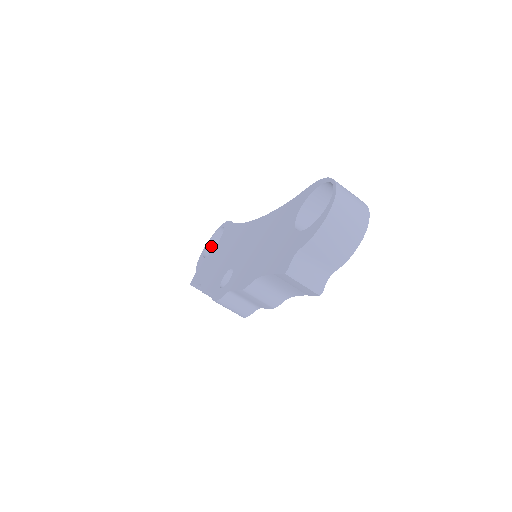
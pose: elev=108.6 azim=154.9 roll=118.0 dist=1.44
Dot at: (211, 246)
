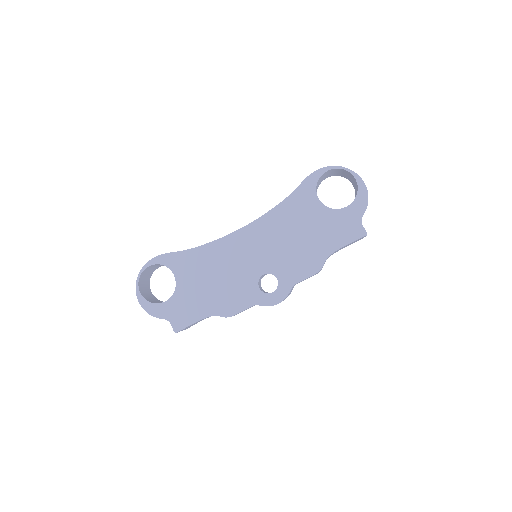
Dot at: (142, 292)
